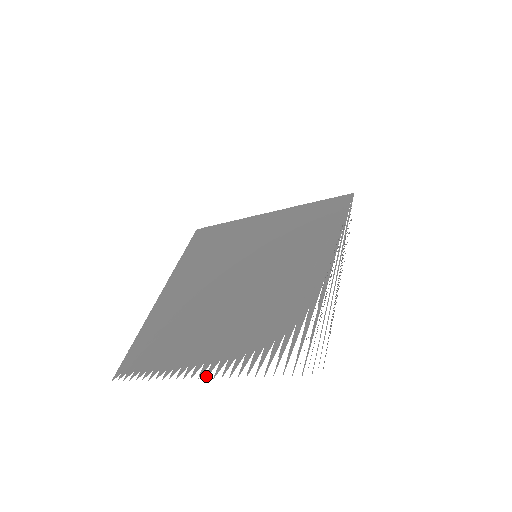
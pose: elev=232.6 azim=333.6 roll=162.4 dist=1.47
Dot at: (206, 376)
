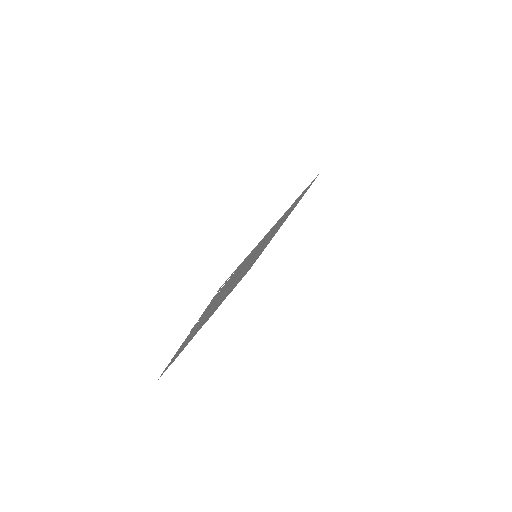
Dot at: occluded
